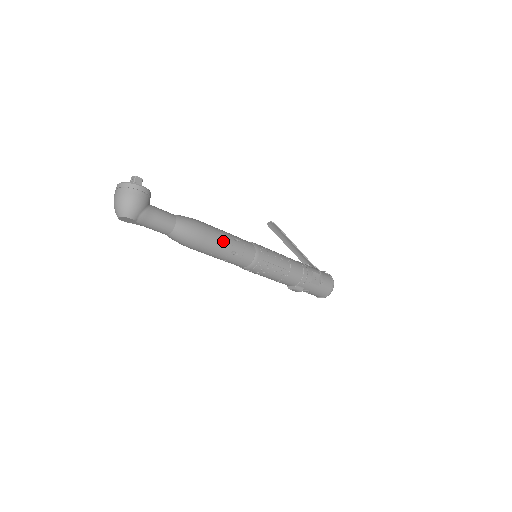
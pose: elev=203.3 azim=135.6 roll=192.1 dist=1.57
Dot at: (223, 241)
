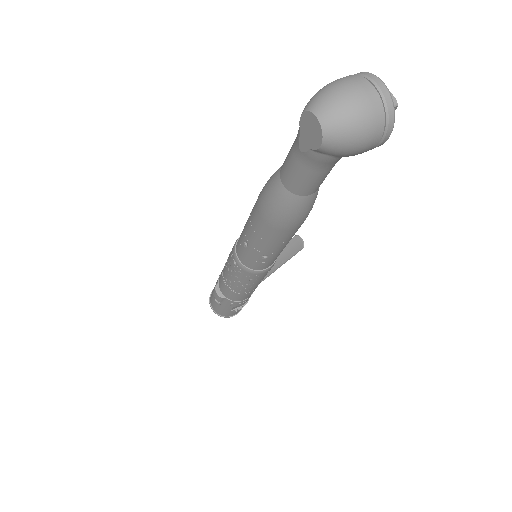
Dot at: (284, 244)
